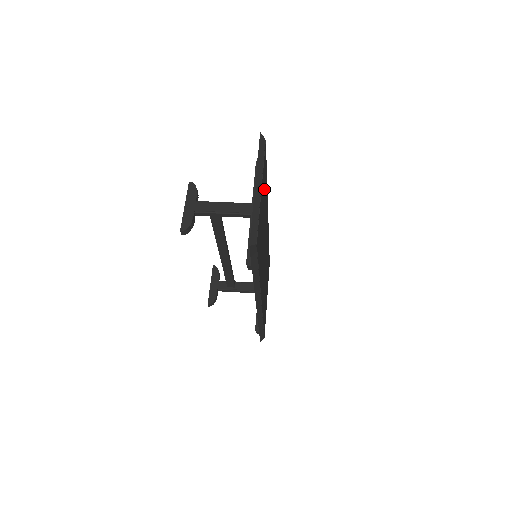
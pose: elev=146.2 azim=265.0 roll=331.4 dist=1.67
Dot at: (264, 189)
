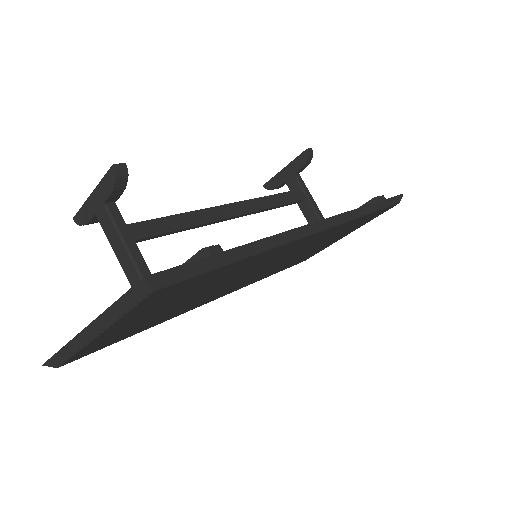
Dot at: (178, 295)
